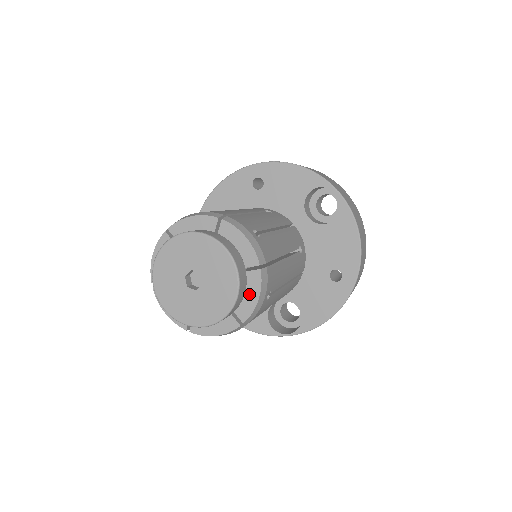
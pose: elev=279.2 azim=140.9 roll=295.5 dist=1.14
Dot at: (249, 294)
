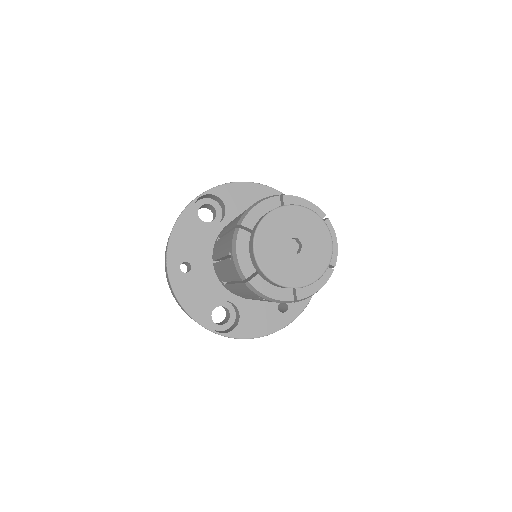
Dot at: (315, 282)
